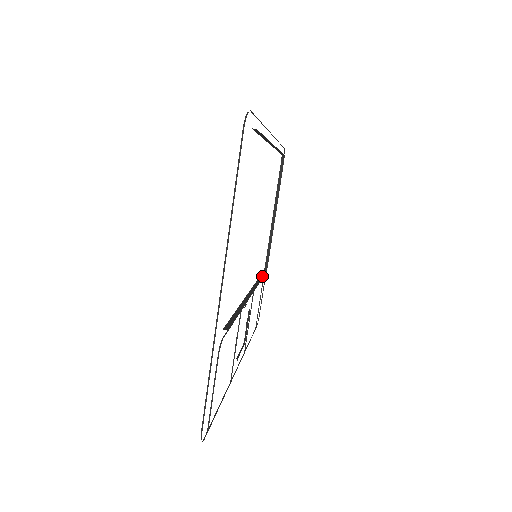
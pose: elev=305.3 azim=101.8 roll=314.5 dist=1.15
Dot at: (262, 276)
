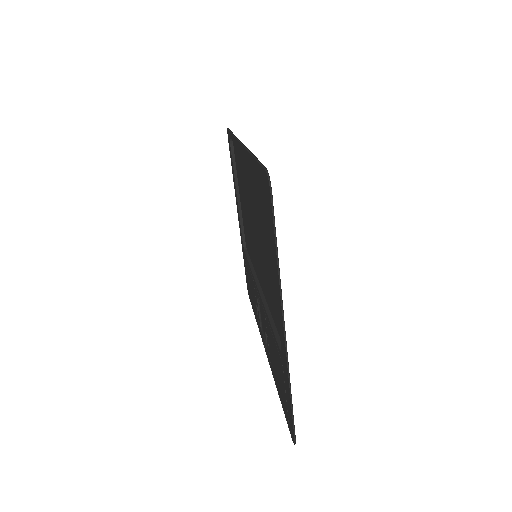
Dot at: (249, 259)
